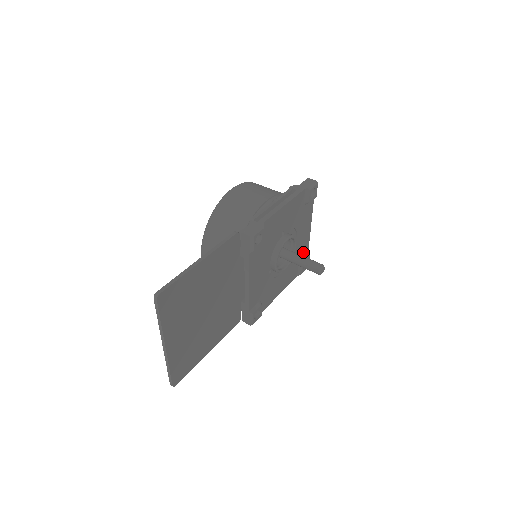
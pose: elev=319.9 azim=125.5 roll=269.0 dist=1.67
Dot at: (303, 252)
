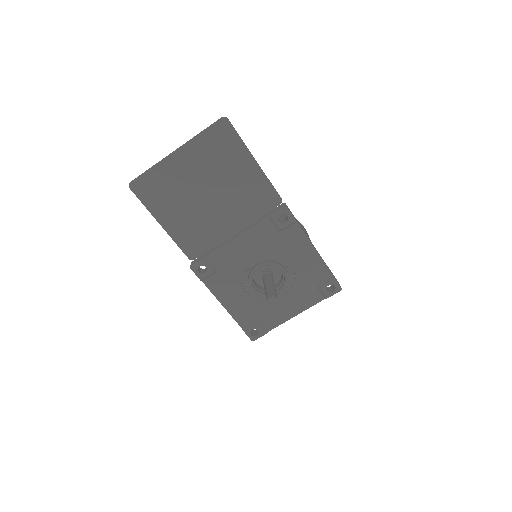
Dot at: (268, 321)
